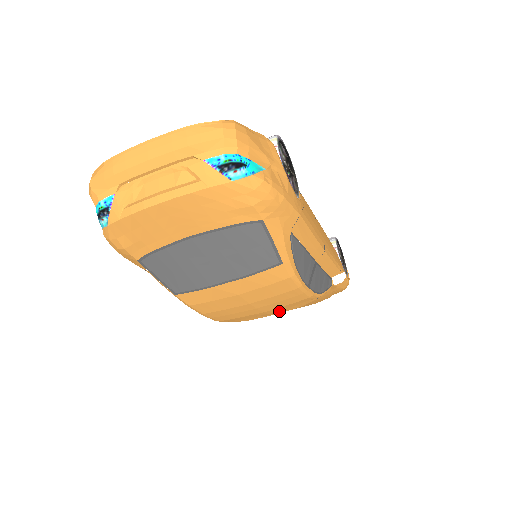
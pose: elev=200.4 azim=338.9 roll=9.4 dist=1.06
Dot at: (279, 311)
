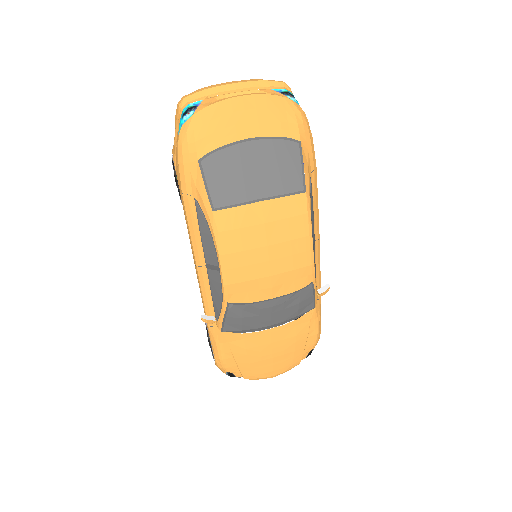
Dot at: (280, 289)
